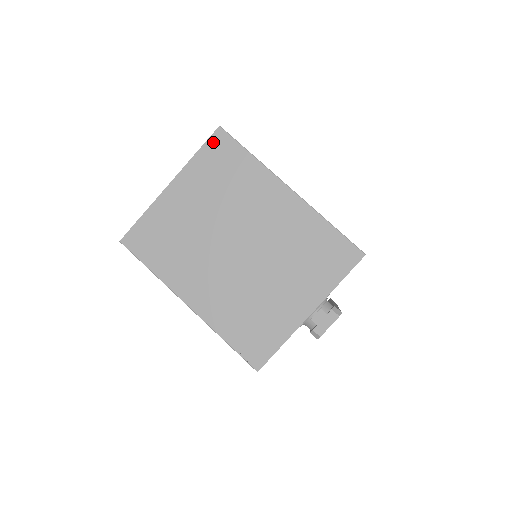
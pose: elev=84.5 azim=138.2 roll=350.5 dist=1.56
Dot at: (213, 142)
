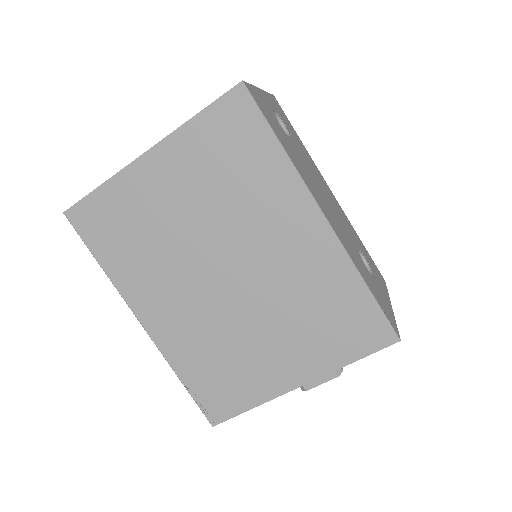
Dot at: (226, 105)
